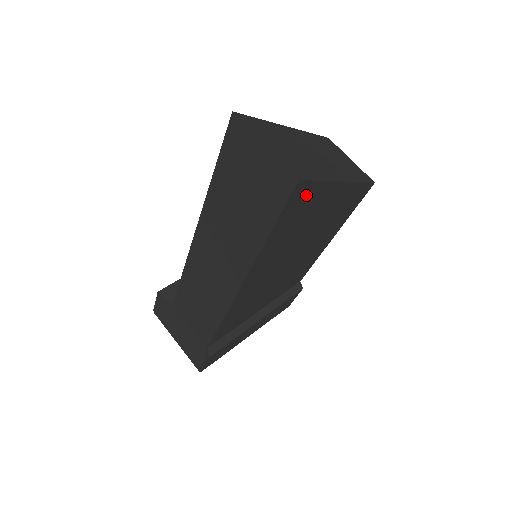
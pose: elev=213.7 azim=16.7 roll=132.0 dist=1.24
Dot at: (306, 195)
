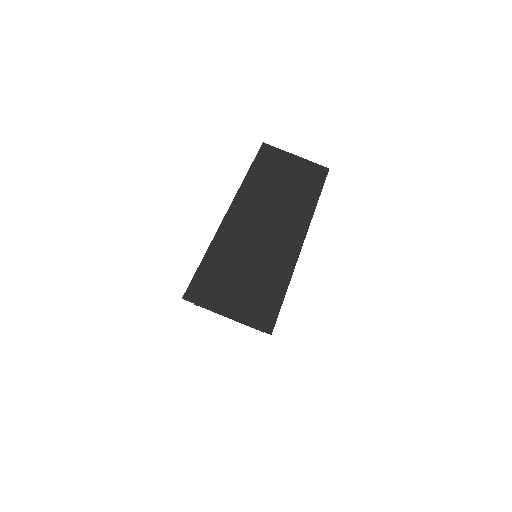
Dot at: occluded
